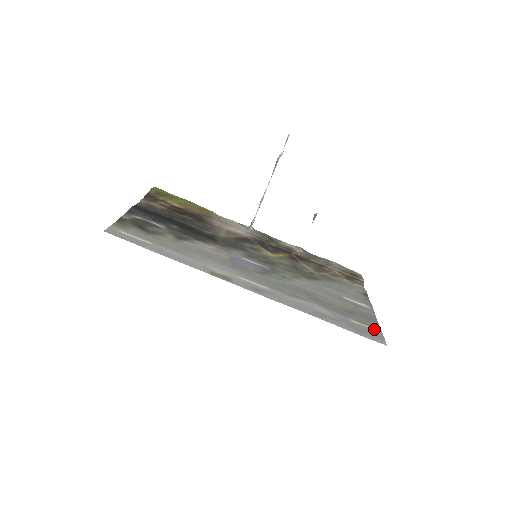
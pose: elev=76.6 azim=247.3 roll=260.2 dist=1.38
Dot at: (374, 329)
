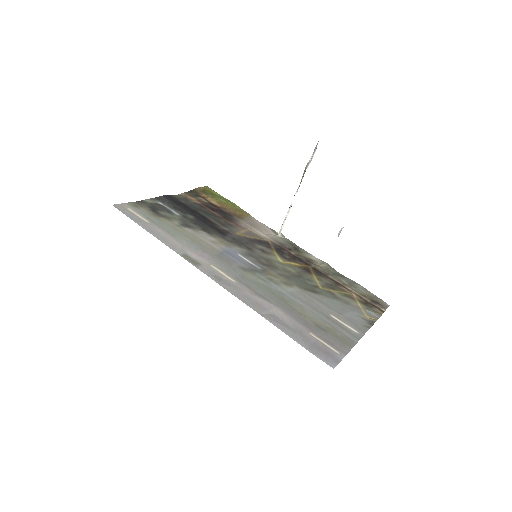
Dot at: (336, 351)
